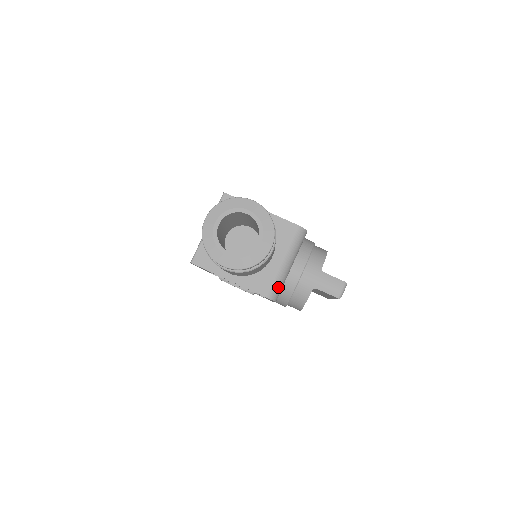
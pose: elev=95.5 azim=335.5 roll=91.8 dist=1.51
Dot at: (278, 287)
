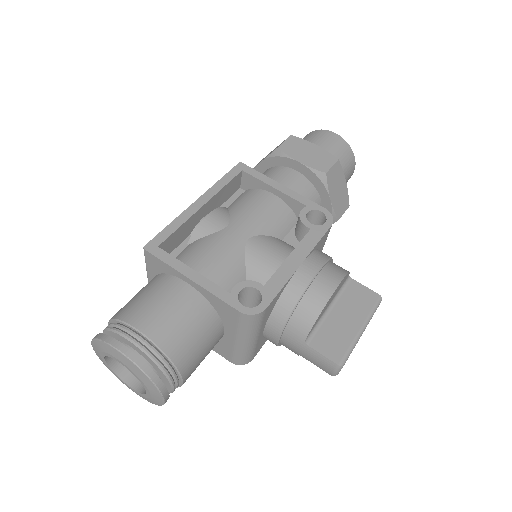
Dot at: (244, 357)
